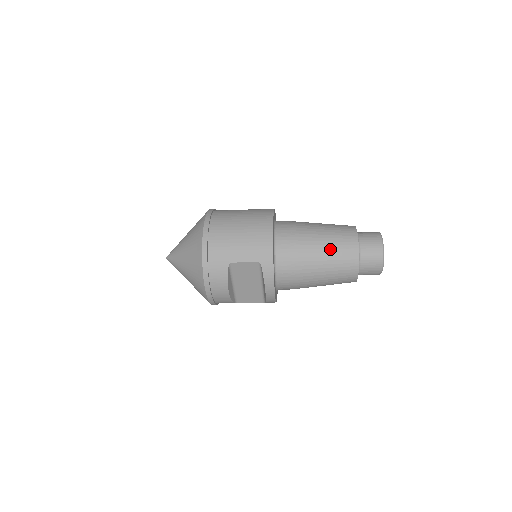
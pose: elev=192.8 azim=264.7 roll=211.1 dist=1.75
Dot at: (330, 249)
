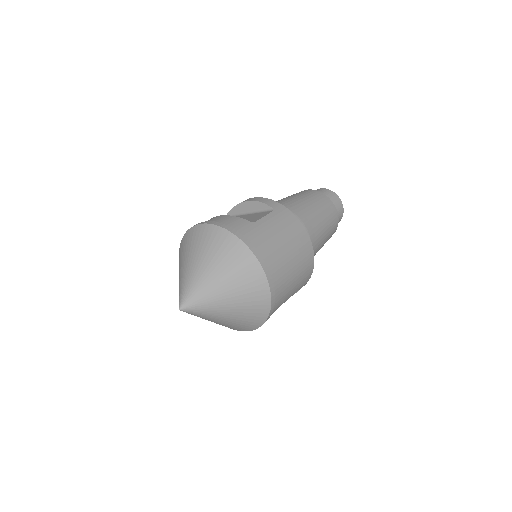
Dot at: (327, 239)
